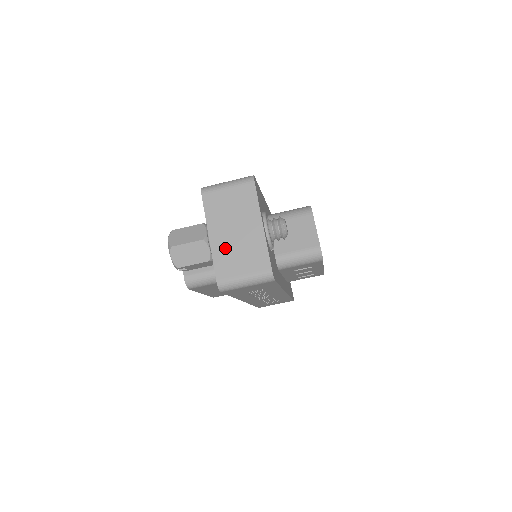
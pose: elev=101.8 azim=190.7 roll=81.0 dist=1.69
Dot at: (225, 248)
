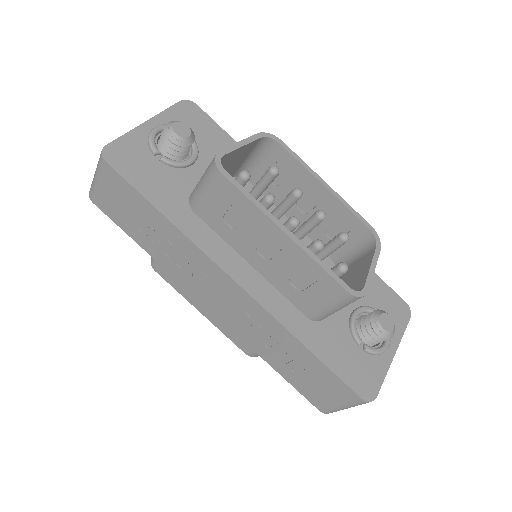
Dot at: occluded
